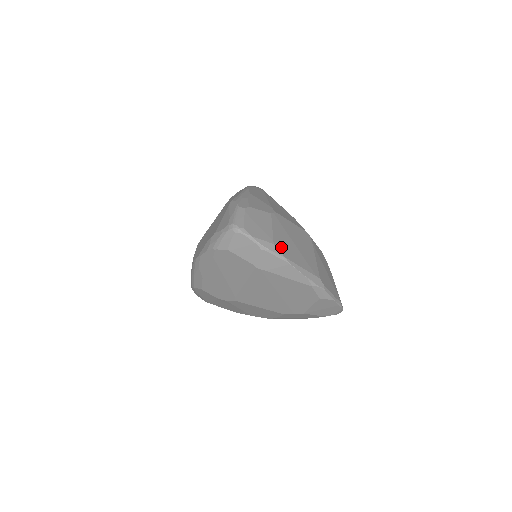
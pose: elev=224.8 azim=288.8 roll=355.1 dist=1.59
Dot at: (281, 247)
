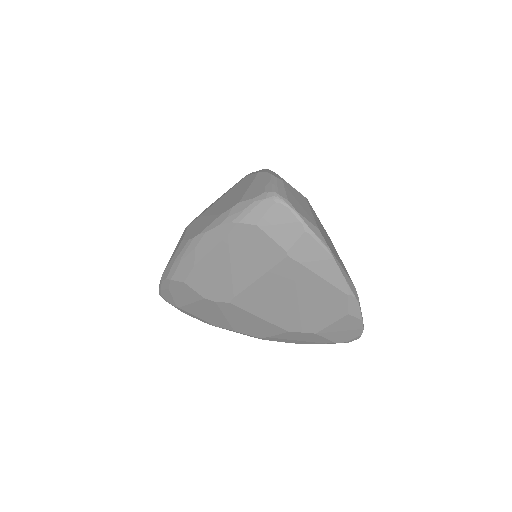
Dot at: (324, 236)
